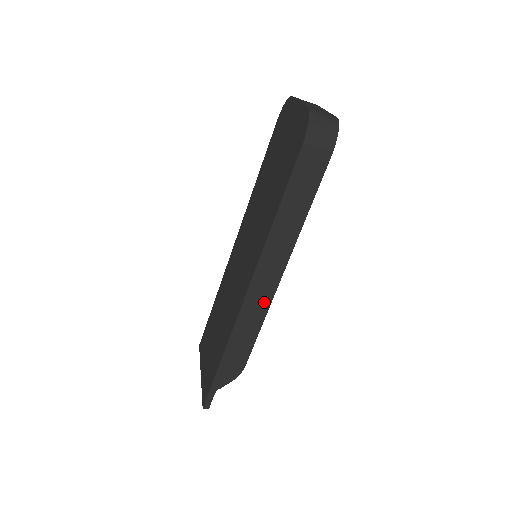
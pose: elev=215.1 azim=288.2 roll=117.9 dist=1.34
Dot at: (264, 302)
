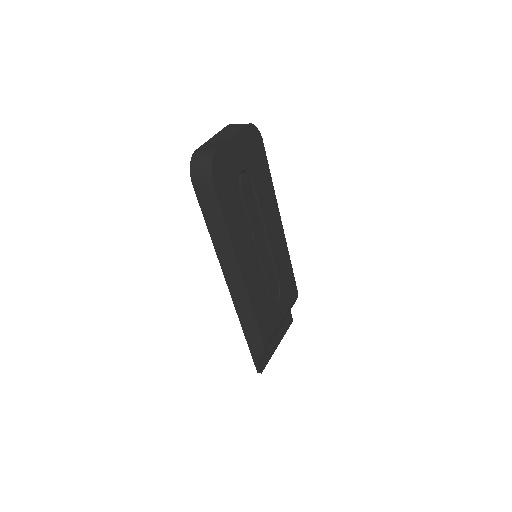
Dot at: (244, 297)
